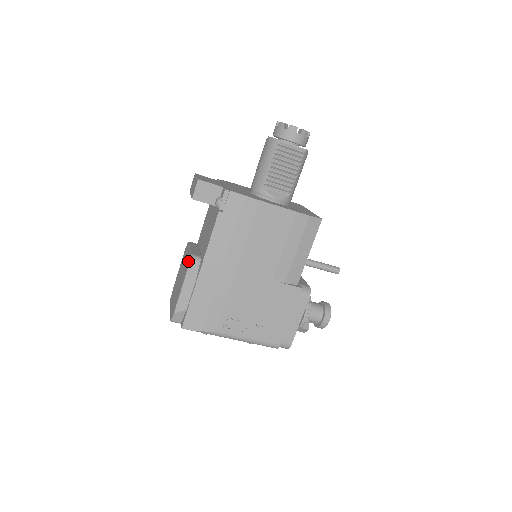
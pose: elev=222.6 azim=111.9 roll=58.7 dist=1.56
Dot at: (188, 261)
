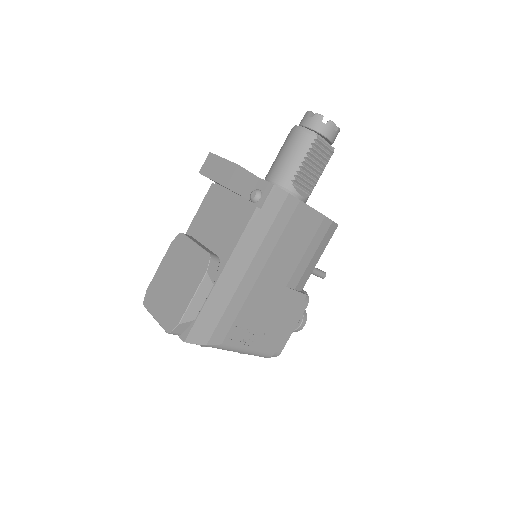
Dot at: (203, 261)
